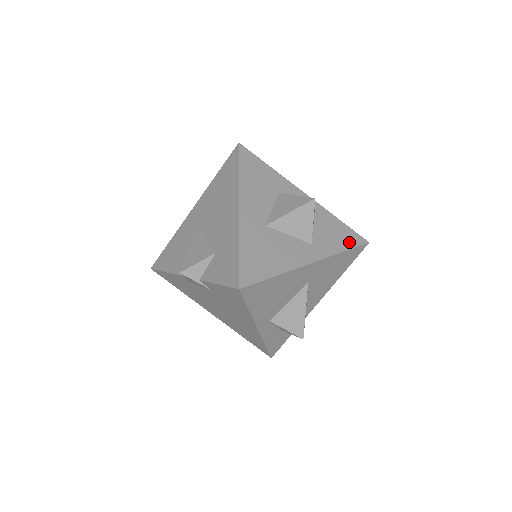
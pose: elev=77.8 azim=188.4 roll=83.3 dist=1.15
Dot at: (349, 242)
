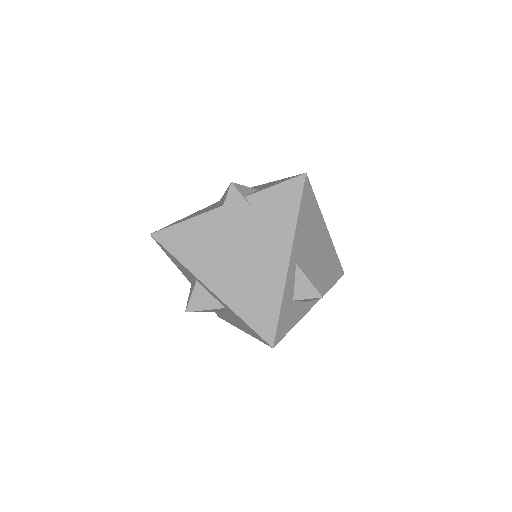
Dot at: occluded
